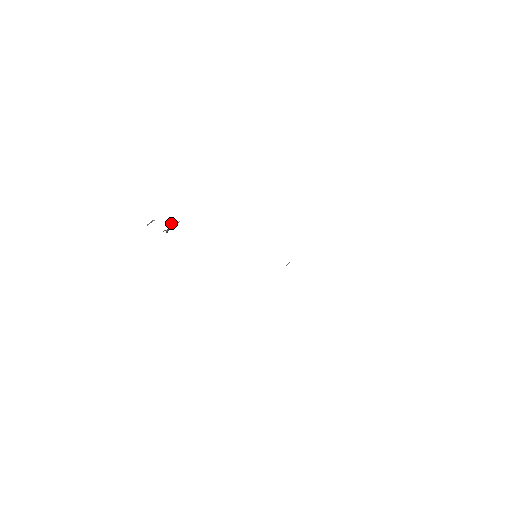
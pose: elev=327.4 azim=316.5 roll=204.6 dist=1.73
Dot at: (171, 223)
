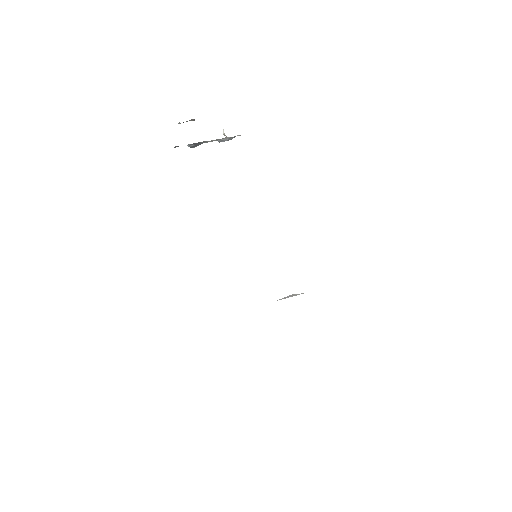
Dot at: occluded
